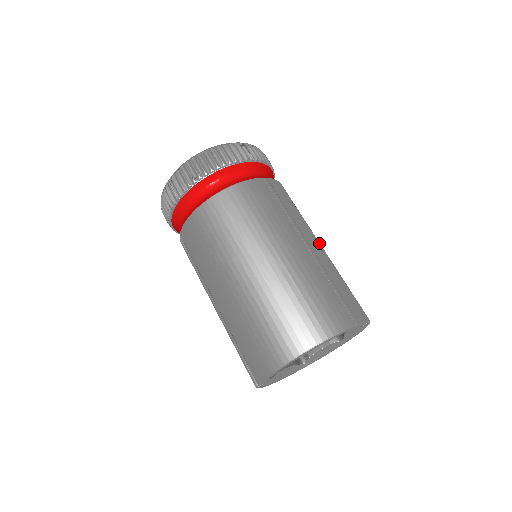
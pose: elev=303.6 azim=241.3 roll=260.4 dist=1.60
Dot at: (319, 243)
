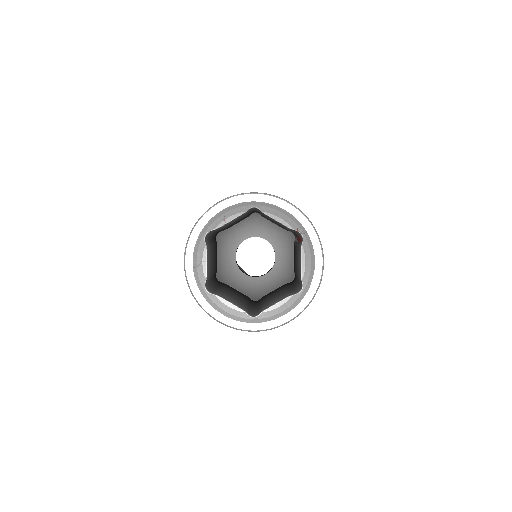
Dot at: occluded
